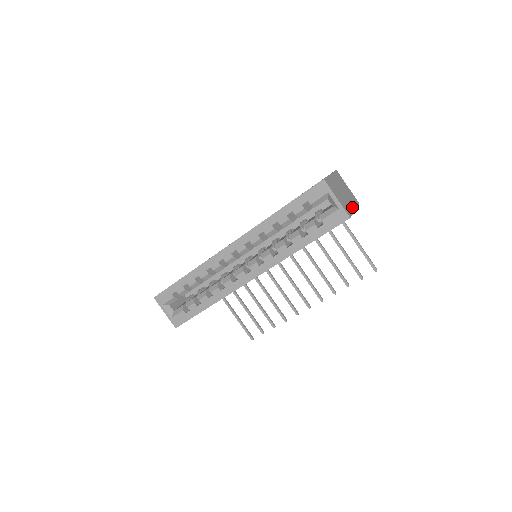
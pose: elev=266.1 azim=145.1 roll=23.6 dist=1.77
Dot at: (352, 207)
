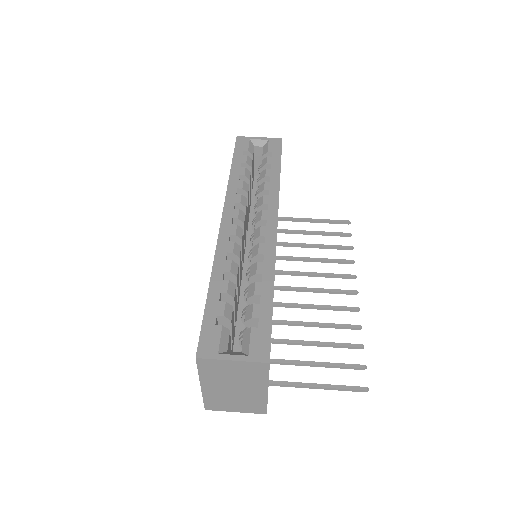
Dot at: occluded
